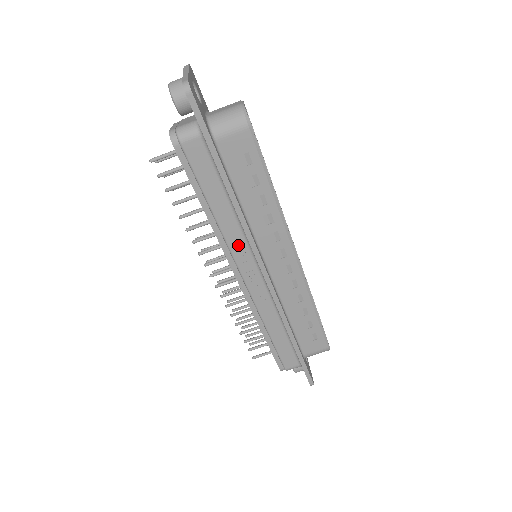
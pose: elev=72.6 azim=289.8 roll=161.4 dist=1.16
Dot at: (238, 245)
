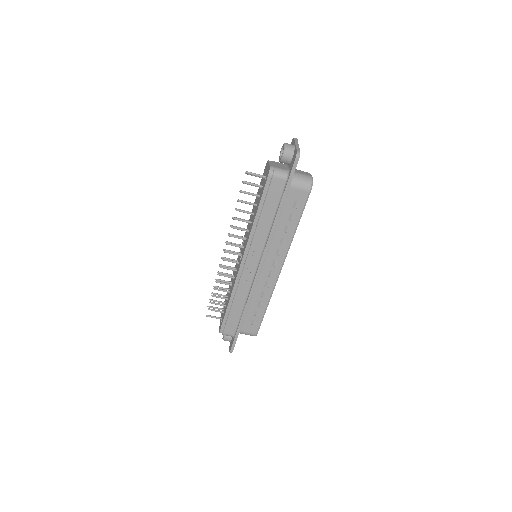
Dot at: (258, 244)
